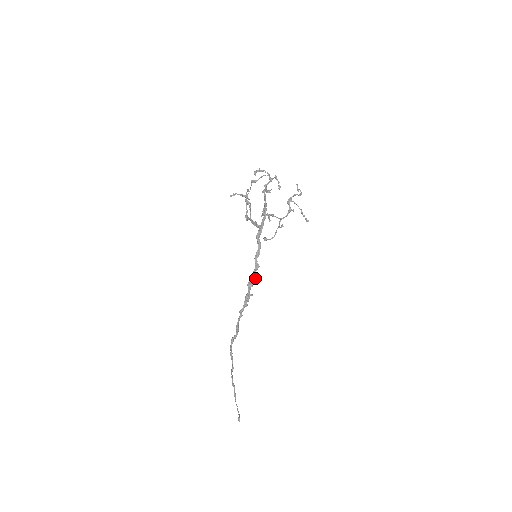
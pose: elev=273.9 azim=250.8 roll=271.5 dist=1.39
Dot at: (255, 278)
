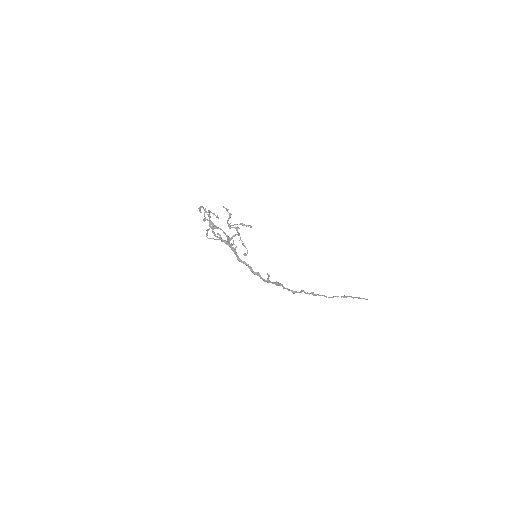
Dot at: (267, 274)
